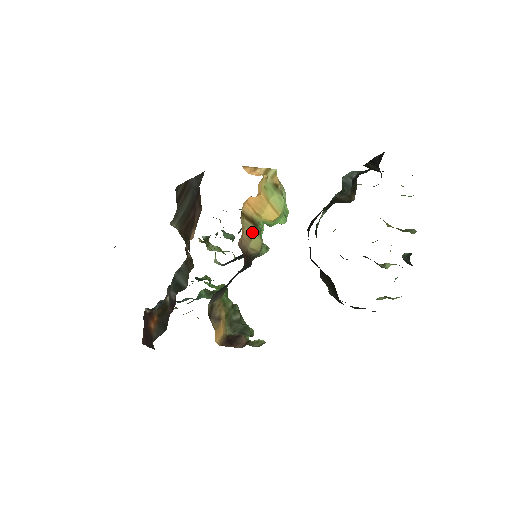
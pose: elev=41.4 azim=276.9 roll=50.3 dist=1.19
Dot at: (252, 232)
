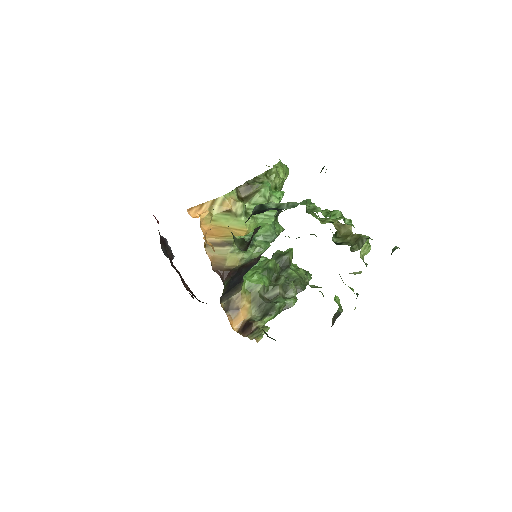
Dot at: (224, 253)
